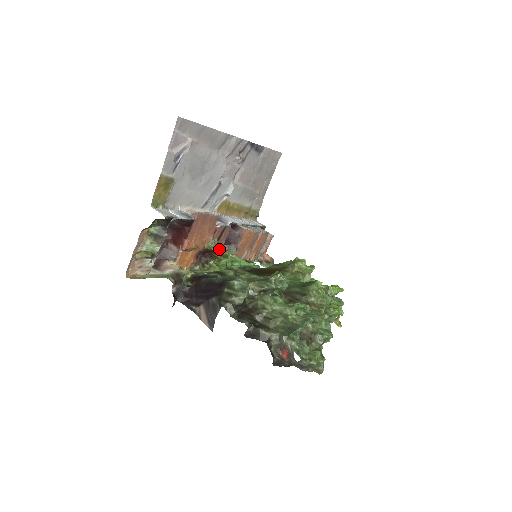
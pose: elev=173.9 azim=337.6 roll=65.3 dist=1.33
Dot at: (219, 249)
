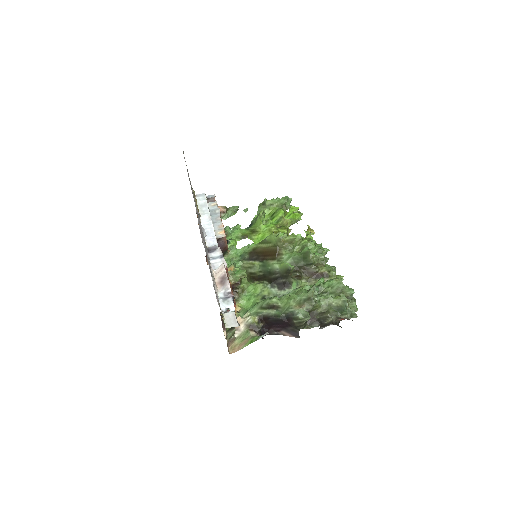
Dot at: (236, 275)
